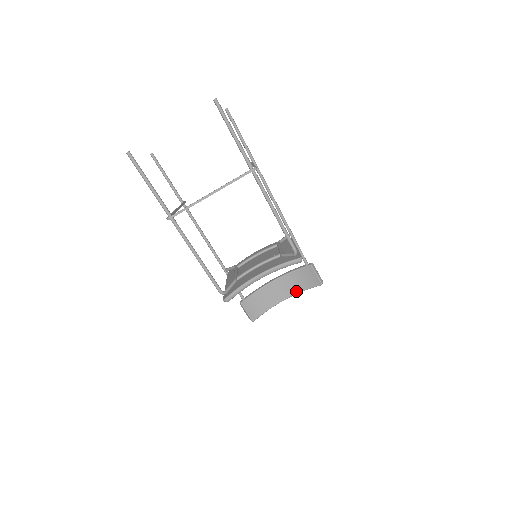
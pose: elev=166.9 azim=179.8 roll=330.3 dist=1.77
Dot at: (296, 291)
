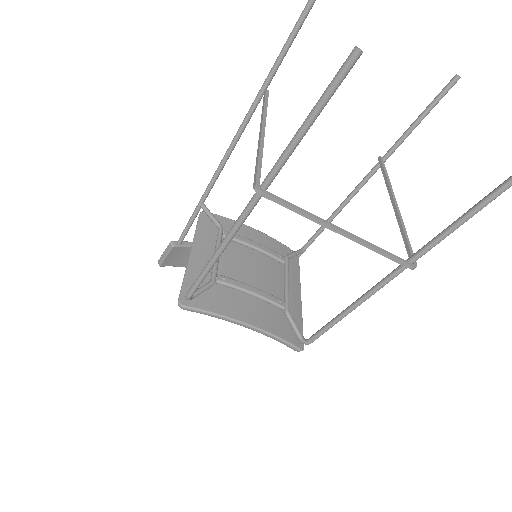
Dot at: occluded
